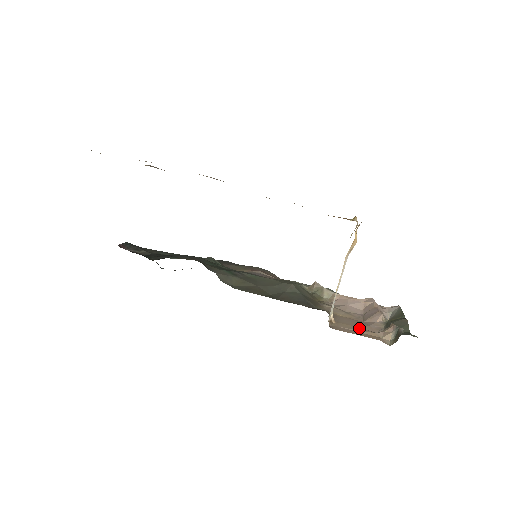
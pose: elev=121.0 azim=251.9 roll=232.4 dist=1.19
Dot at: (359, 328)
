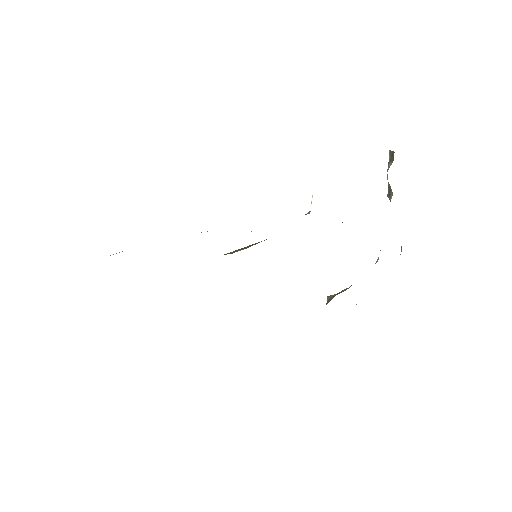
Dot at: occluded
